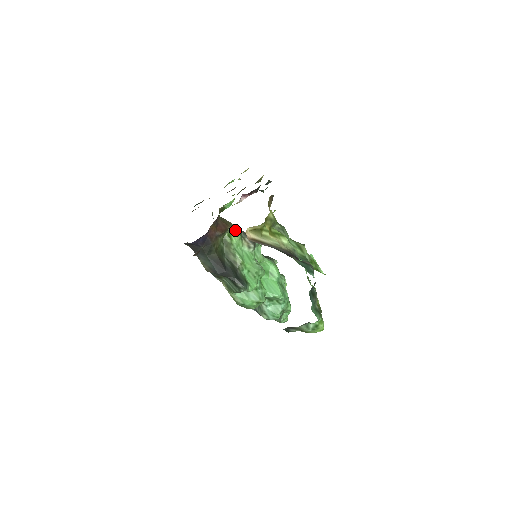
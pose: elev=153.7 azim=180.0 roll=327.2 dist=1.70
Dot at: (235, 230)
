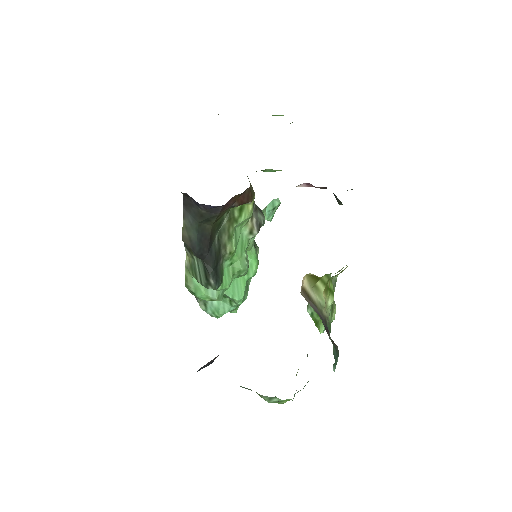
Dot at: (252, 204)
